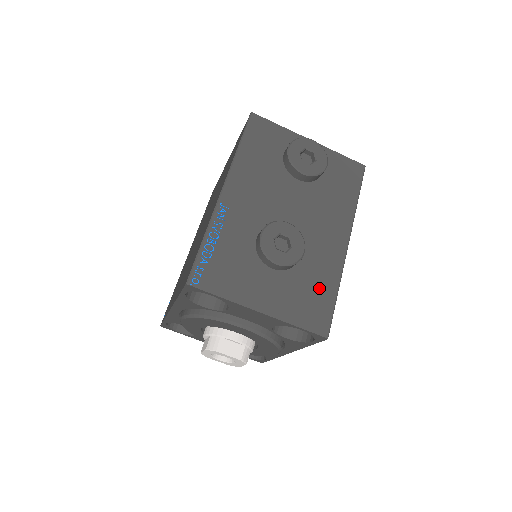
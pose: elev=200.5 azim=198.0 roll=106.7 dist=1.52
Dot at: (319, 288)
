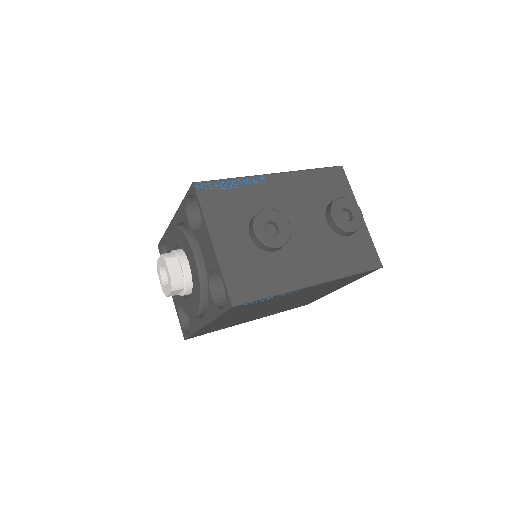
Dot at: (264, 278)
